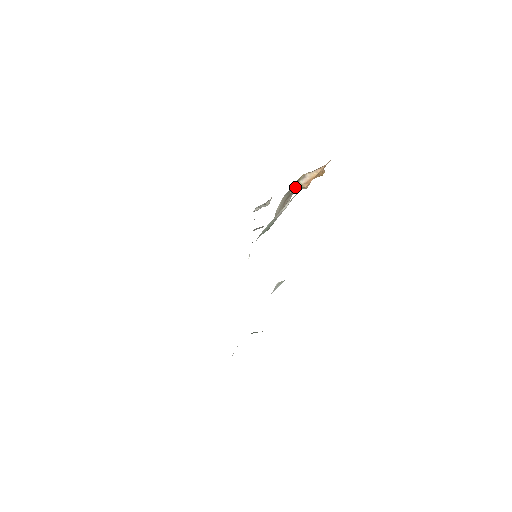
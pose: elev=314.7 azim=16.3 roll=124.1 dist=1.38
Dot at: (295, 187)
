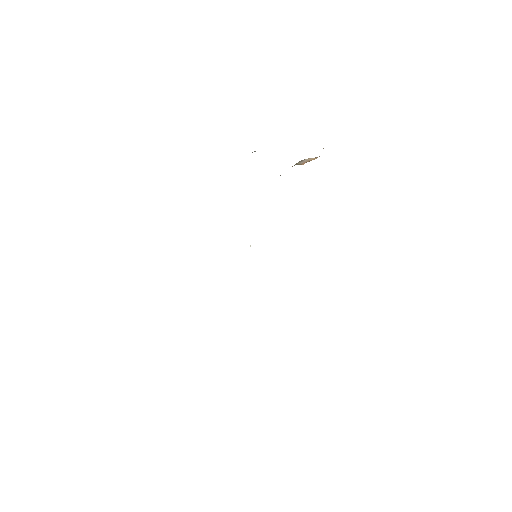
Dot at: occluded
